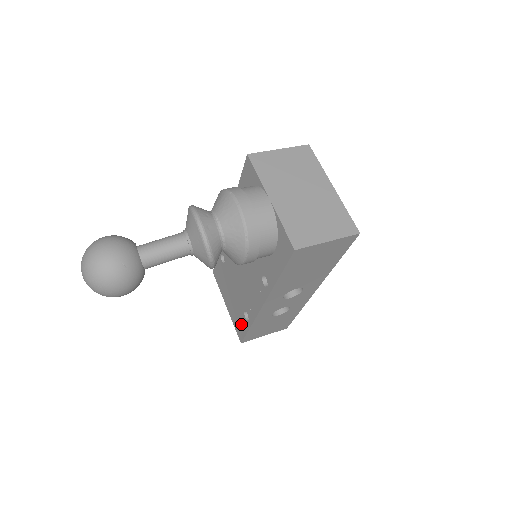
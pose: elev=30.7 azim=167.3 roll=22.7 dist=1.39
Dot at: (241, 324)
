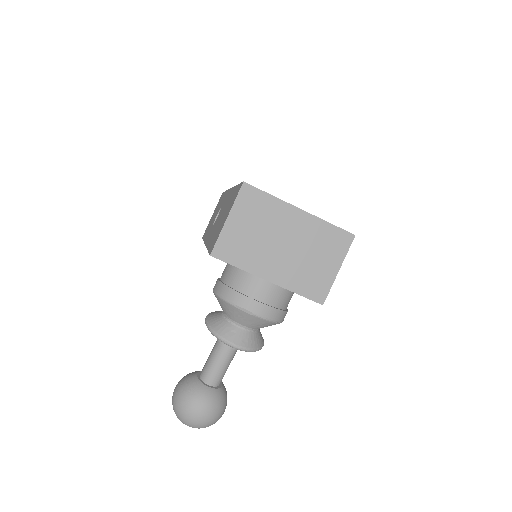
Dot at: occluded
